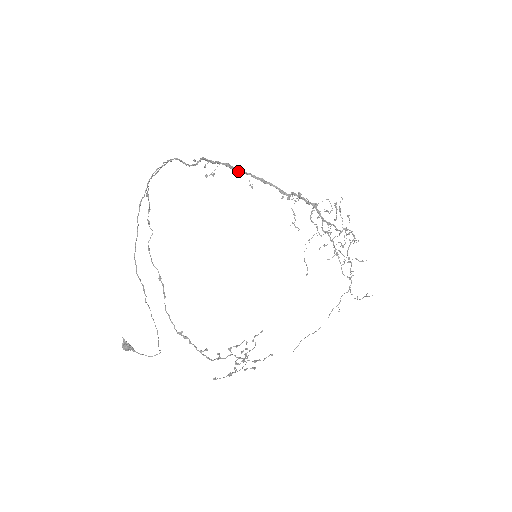
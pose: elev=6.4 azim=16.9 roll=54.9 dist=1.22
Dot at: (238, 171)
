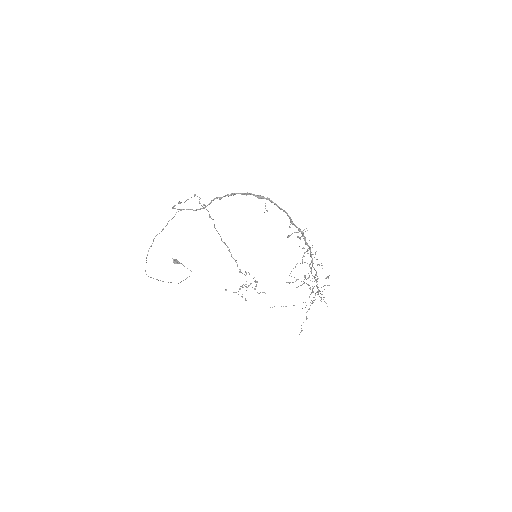
Dot at: (257, 196)
